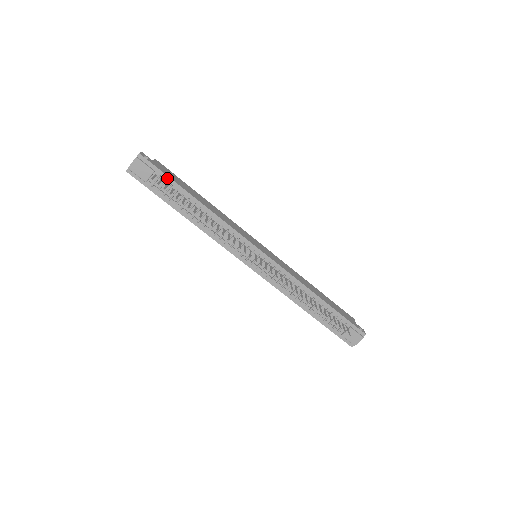
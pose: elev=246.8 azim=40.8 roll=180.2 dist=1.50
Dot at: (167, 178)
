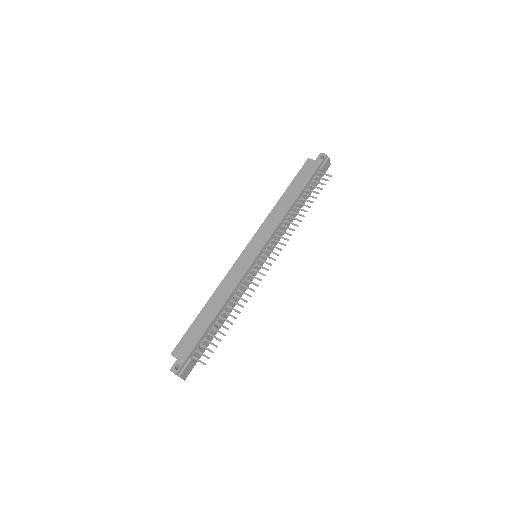
Dot at: (196, 346)
